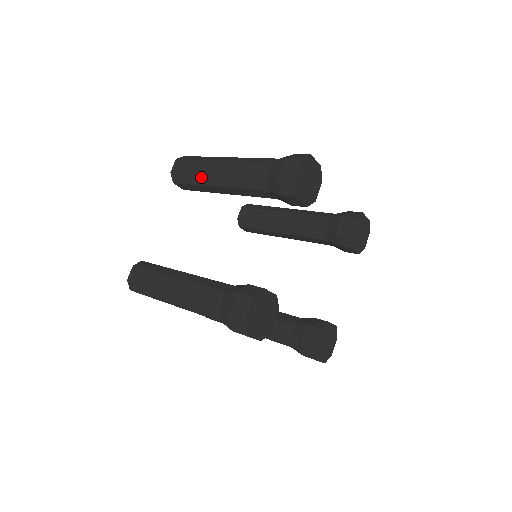
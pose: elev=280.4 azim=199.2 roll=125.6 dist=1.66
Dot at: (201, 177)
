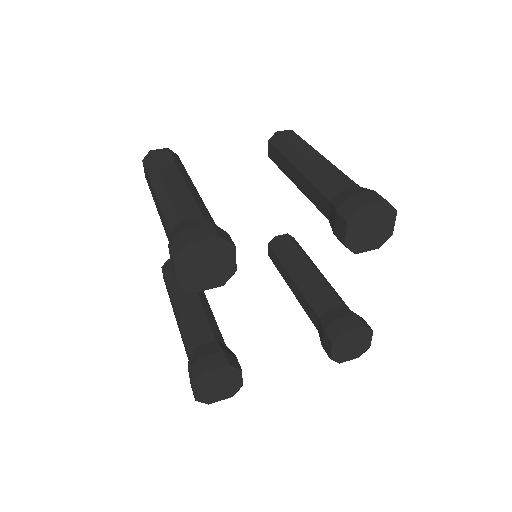
Dot at: occluded
